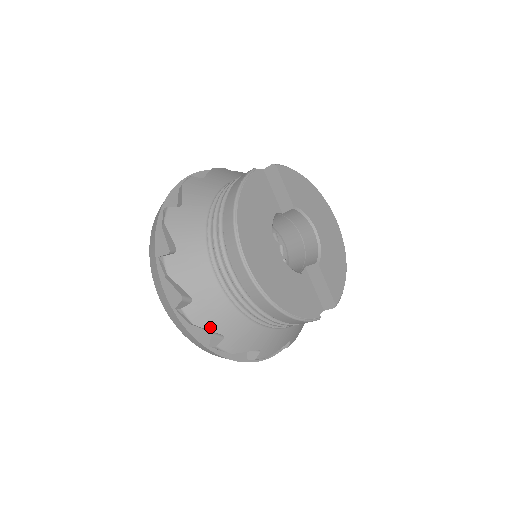
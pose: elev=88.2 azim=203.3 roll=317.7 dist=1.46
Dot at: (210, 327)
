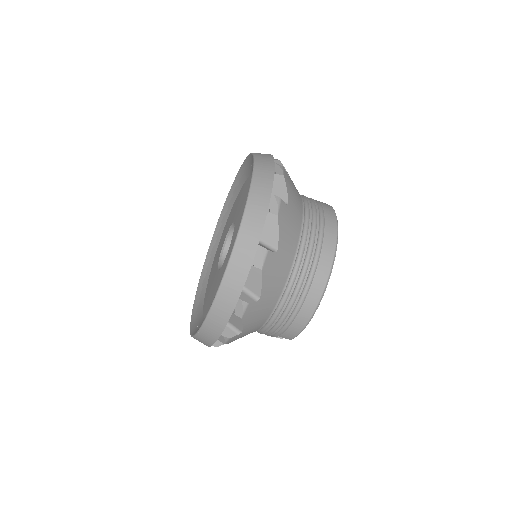
Dot at: (264, 283)
